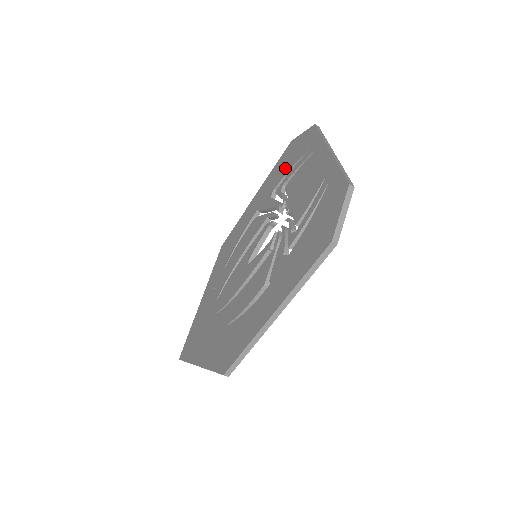
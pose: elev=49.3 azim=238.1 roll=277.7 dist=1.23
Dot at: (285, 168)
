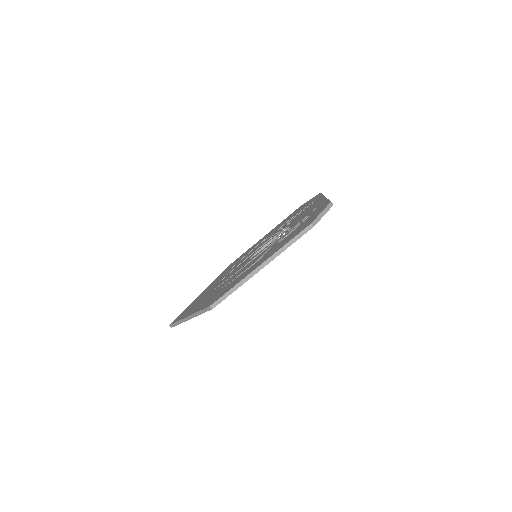
Dot at: (293, 215)
